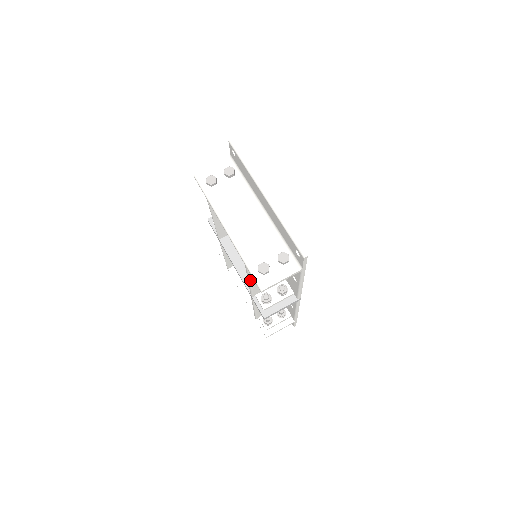
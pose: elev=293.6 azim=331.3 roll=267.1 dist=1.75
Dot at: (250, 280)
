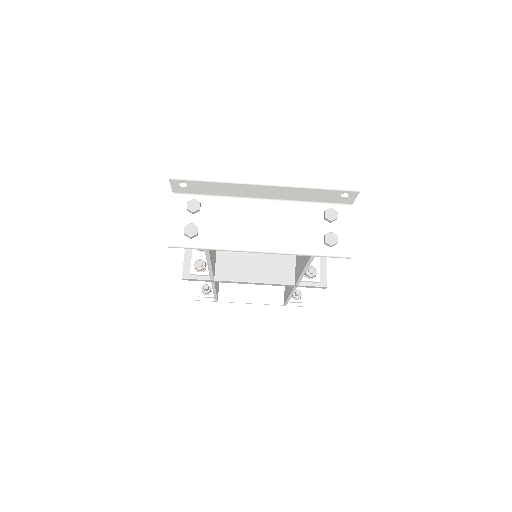
Dot at: (307, 268)
